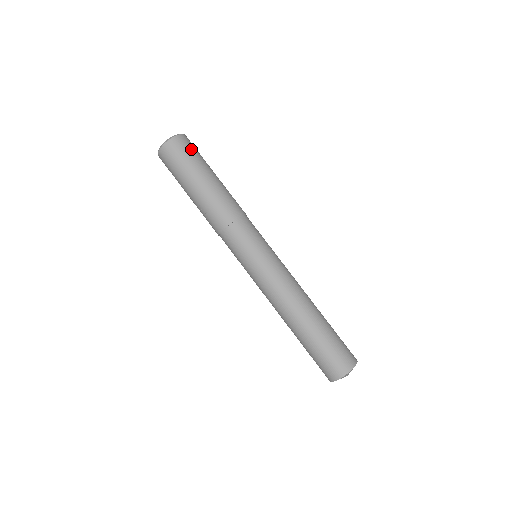
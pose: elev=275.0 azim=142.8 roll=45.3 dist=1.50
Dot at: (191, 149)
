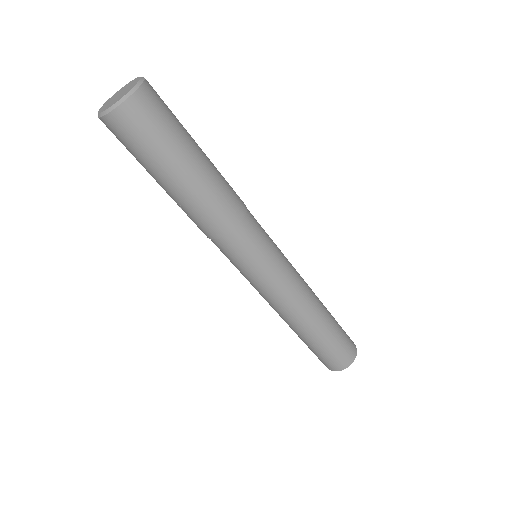
Dot at: (154, 123)
